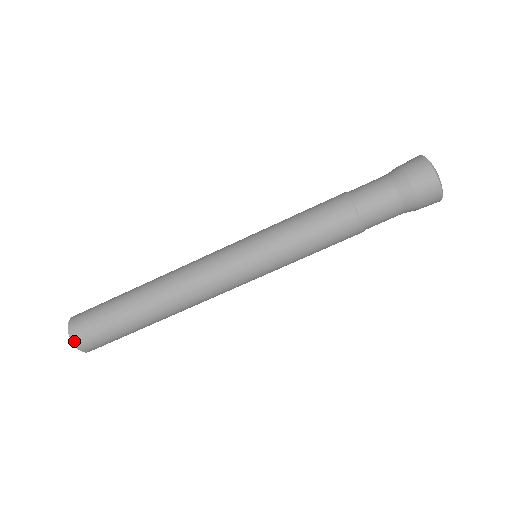
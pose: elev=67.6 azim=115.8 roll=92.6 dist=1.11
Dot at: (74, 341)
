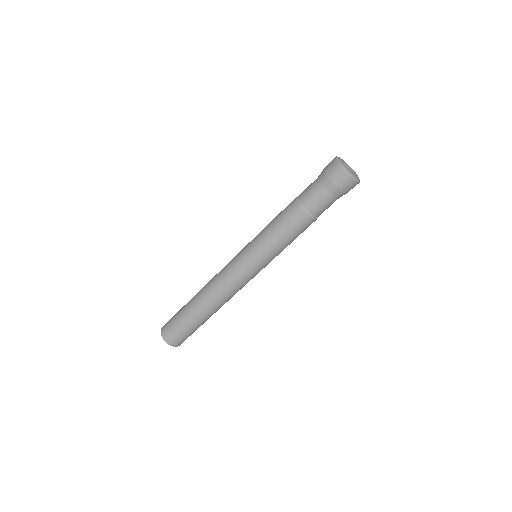
Dot at: (169, 344)
